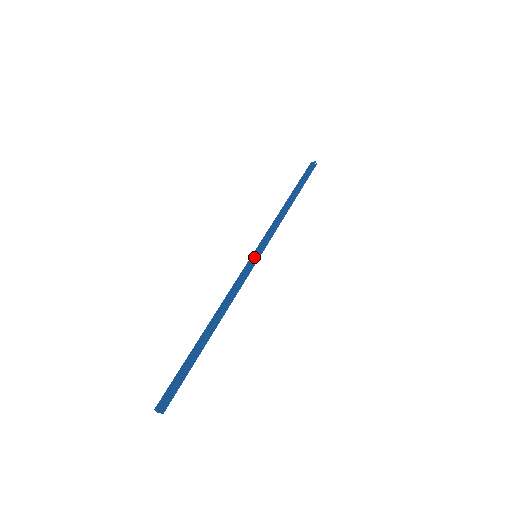
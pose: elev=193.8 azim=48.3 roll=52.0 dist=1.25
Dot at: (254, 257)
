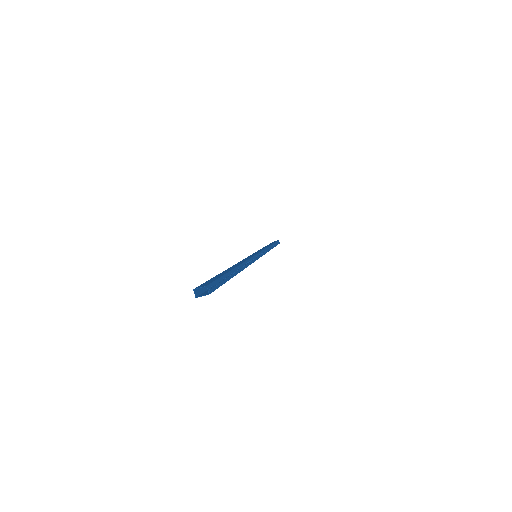
Dot at: (257, 253)
